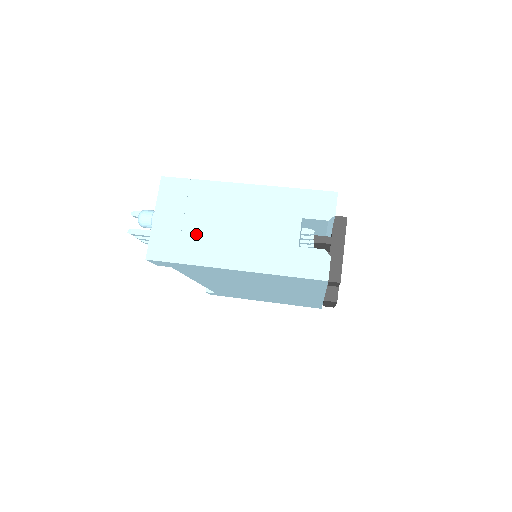
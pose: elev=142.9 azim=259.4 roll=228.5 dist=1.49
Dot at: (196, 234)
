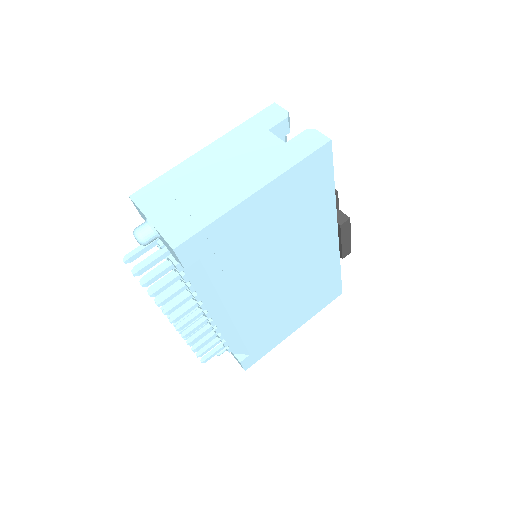
Dot at: (199, 200)
